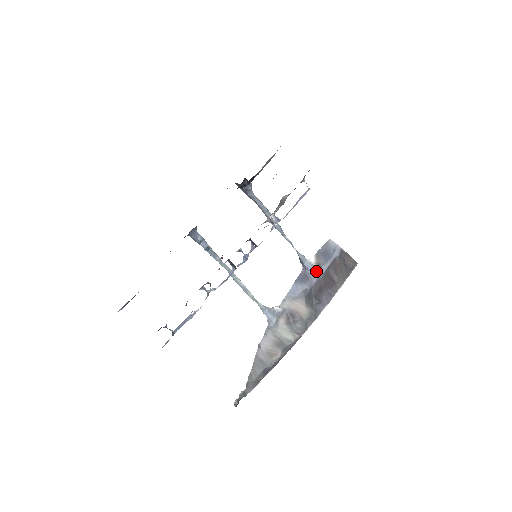
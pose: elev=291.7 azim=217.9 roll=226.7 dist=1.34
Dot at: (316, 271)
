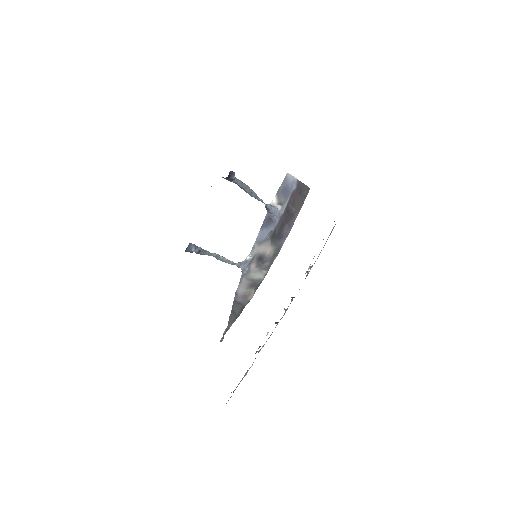
Dot at: (278, 211)
